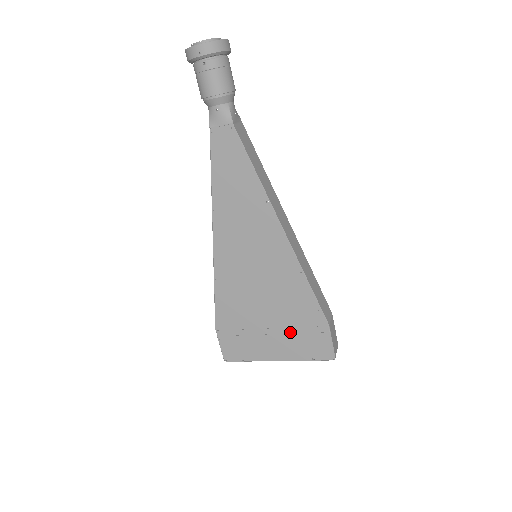
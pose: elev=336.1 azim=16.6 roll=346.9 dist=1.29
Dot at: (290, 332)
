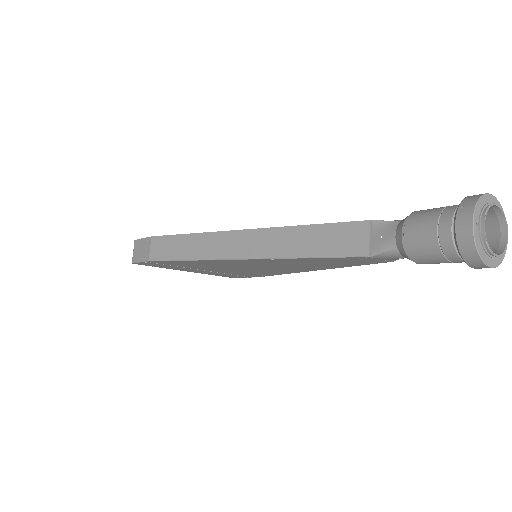
Dot at: (221, 273)
